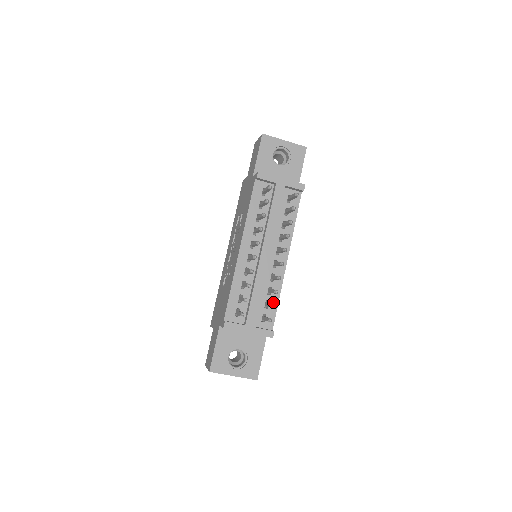
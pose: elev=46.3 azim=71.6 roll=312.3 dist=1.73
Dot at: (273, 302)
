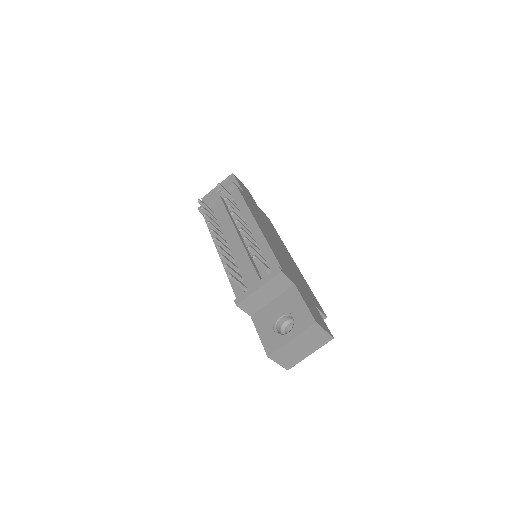
Dot at: (267, 255)
